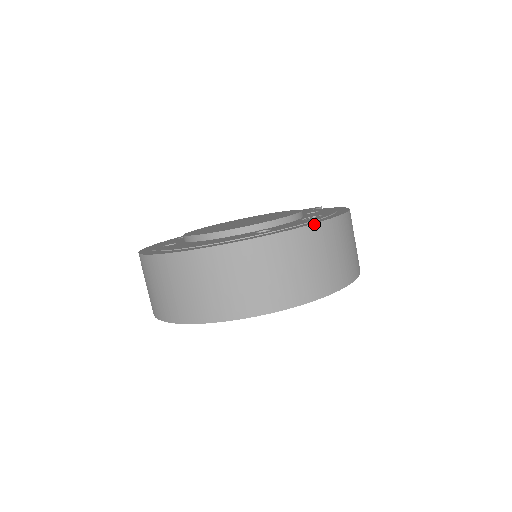
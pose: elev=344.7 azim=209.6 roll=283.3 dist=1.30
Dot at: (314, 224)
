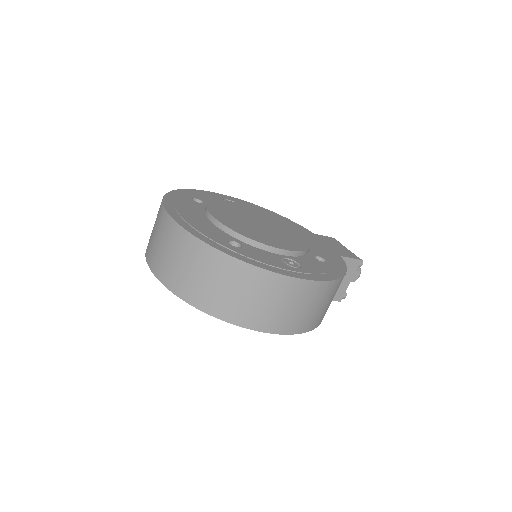
Dot at: (262, 269)
